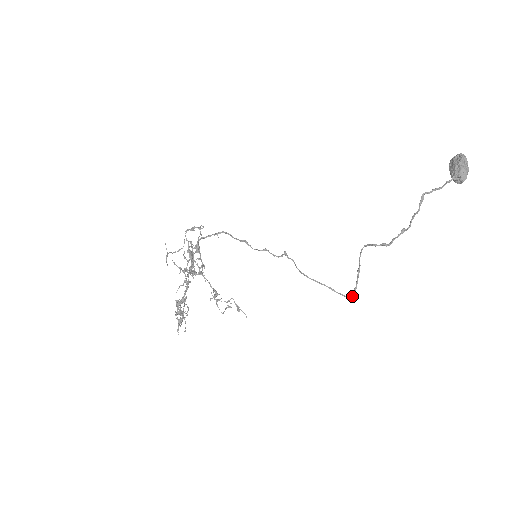
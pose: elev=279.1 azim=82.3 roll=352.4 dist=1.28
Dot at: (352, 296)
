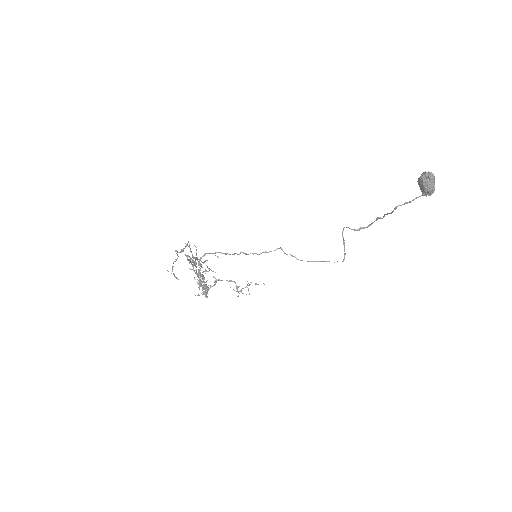
Dot at: occluded
